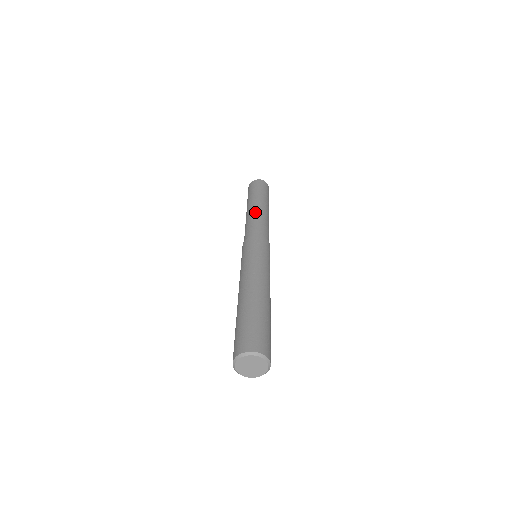
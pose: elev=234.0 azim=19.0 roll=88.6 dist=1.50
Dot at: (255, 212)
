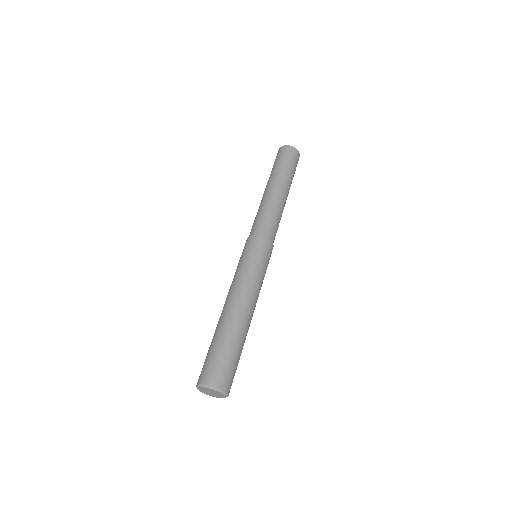
Dot at: (261, 202)
